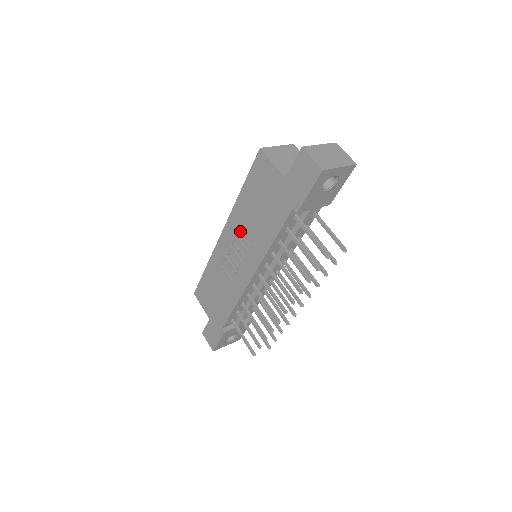
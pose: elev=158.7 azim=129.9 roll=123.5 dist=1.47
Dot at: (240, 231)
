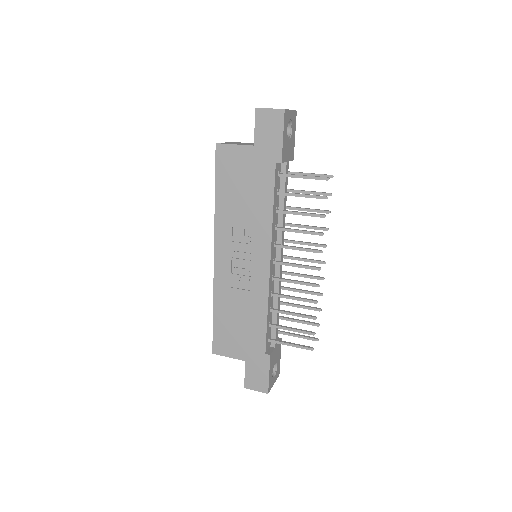
Dot at: (233, 234)
